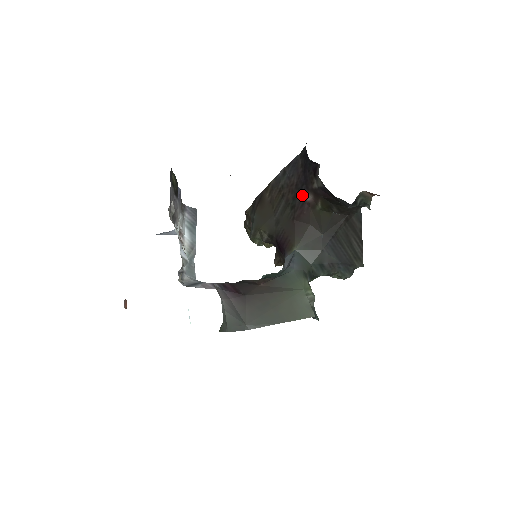
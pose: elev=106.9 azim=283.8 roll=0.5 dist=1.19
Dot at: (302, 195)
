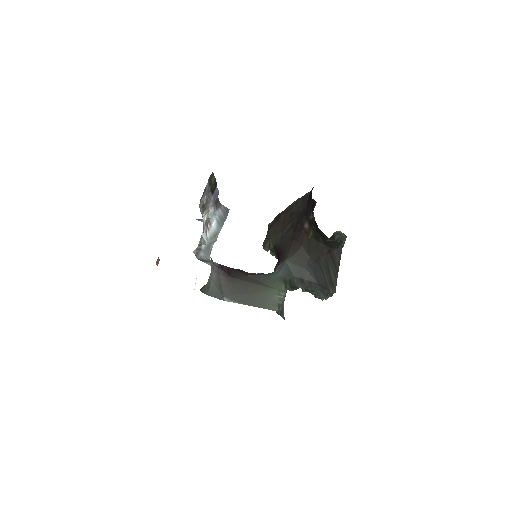
Dot at: (302, 222)
